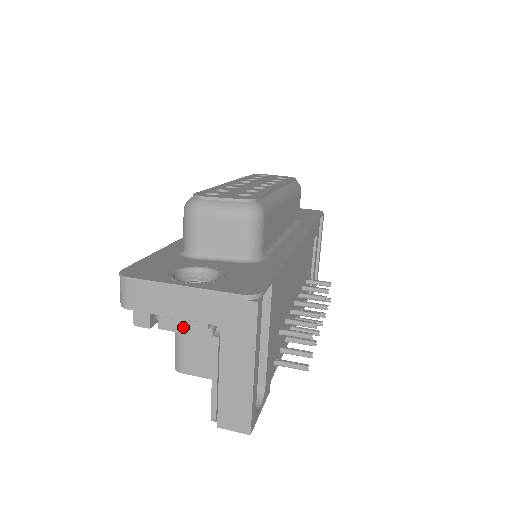
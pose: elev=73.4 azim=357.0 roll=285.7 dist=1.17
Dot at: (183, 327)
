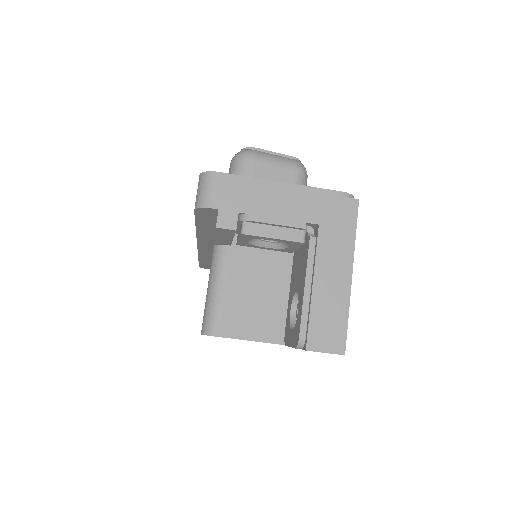
Dot at: (273, 231)
